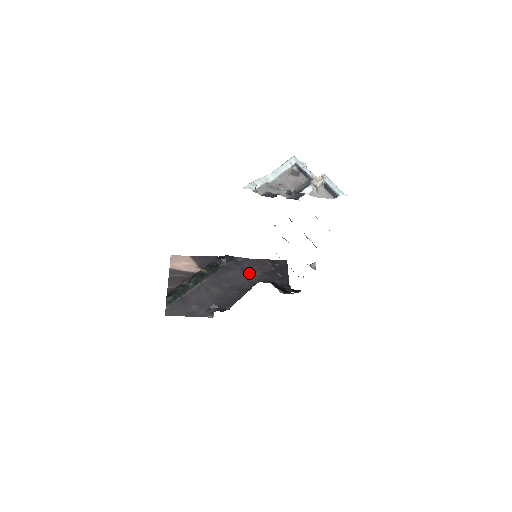
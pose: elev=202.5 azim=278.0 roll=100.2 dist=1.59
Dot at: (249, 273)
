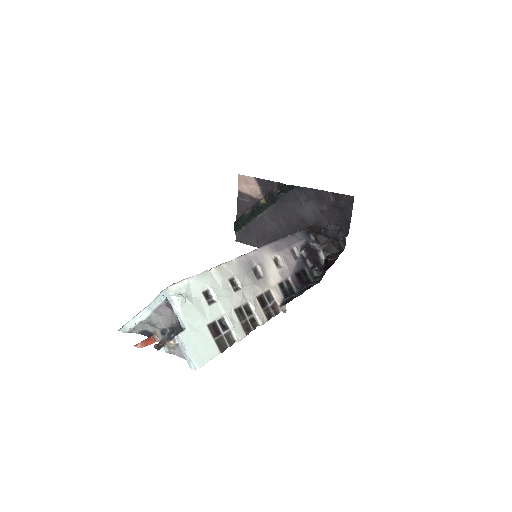
Dot at: (309, 207)
